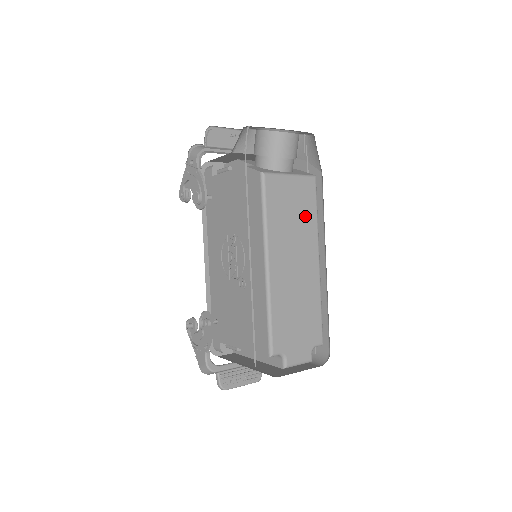
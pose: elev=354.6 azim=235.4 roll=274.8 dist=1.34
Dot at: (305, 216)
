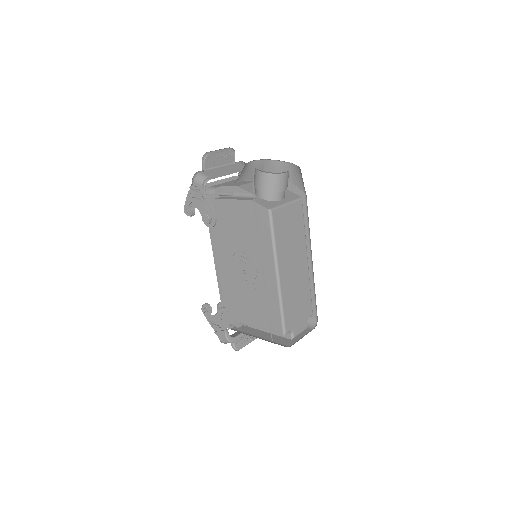
Dot at: (297, 231)
